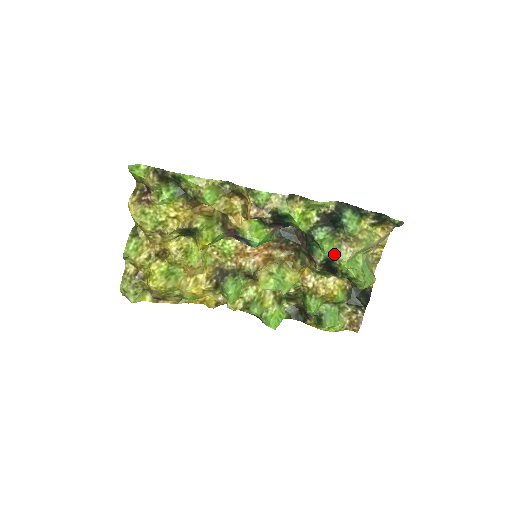
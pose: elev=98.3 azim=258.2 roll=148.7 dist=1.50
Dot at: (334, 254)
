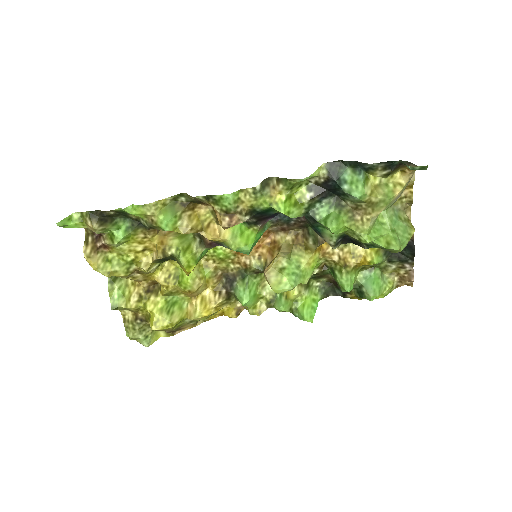
Dot at: (348, 230)
